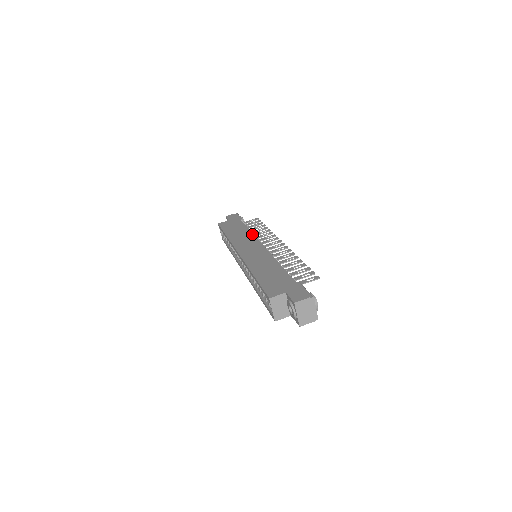
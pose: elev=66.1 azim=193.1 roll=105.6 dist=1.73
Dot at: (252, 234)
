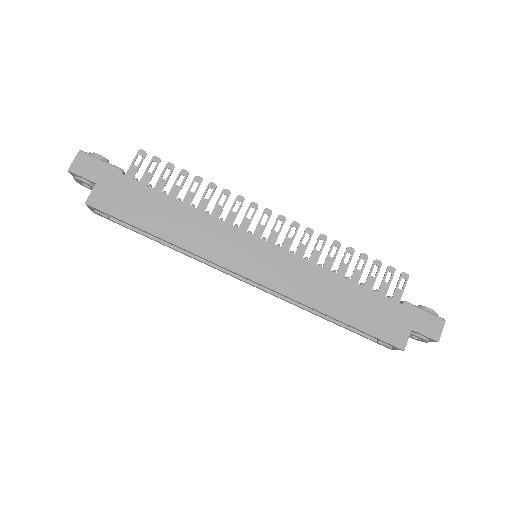
Dot at: (210, 217)
